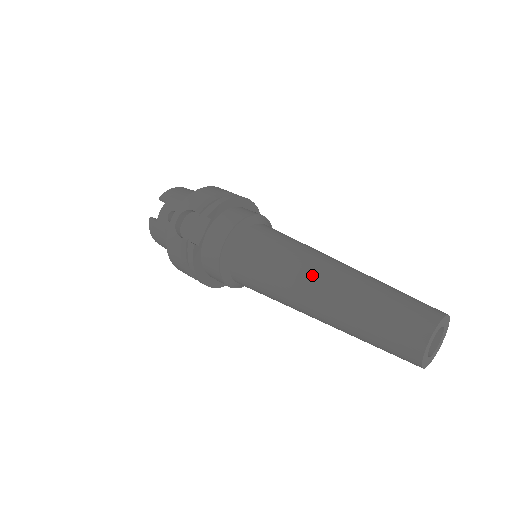
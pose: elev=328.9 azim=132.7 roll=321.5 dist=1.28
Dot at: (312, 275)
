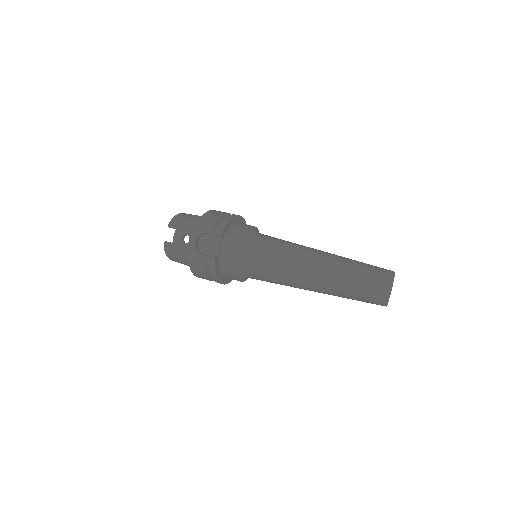
Dot at: (307, 264)
